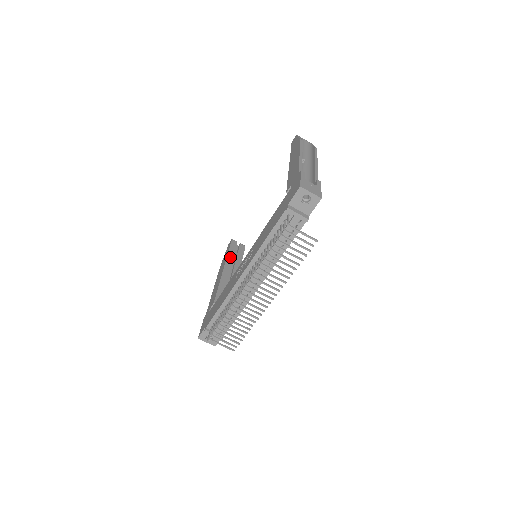
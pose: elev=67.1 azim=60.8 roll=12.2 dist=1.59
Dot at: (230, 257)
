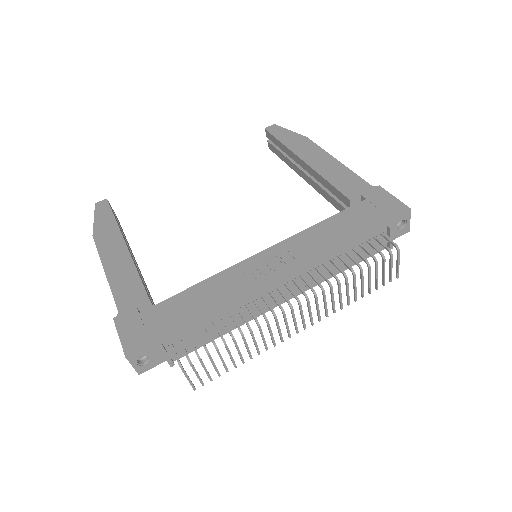
Dot at: (120, 228)
